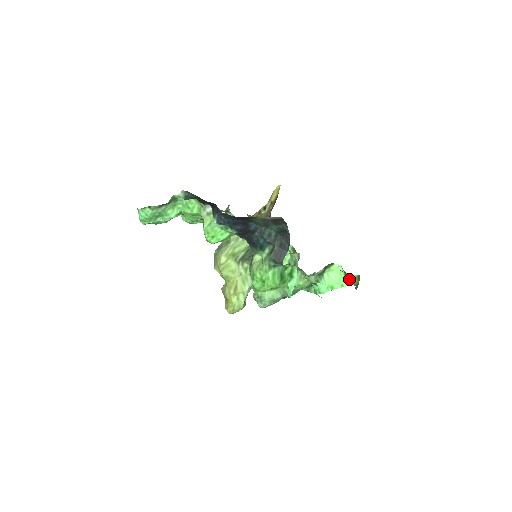
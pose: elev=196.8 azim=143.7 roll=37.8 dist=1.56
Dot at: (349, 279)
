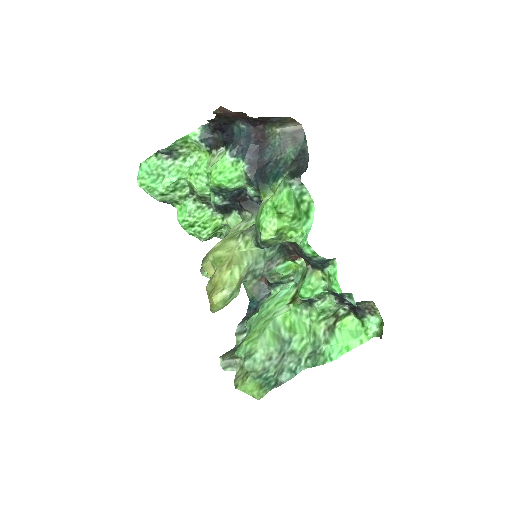
Dot at: (369, 330)
